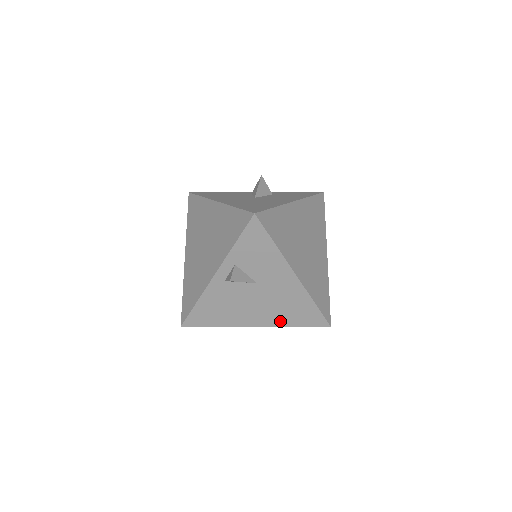
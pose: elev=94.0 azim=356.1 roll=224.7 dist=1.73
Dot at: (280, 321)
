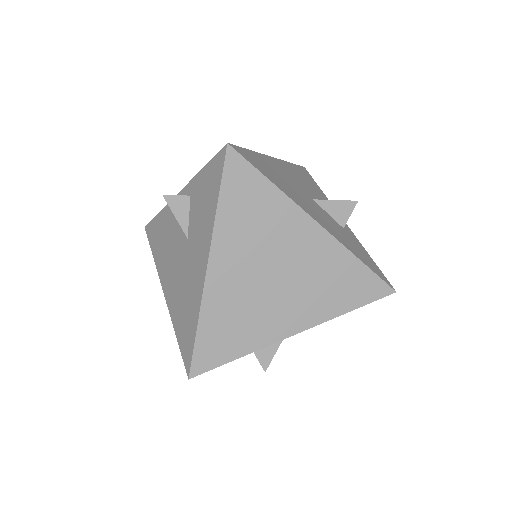
Dot at: (174, 310)
